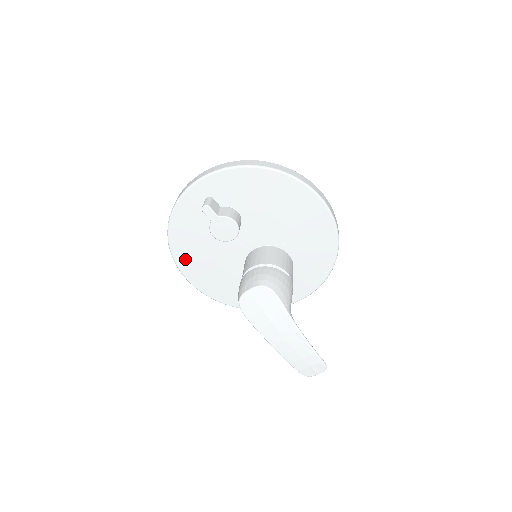
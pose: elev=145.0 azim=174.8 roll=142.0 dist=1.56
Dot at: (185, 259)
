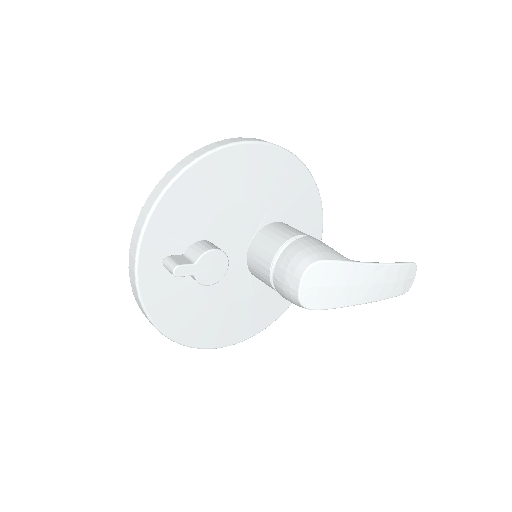
Dot at: (202, 335)
